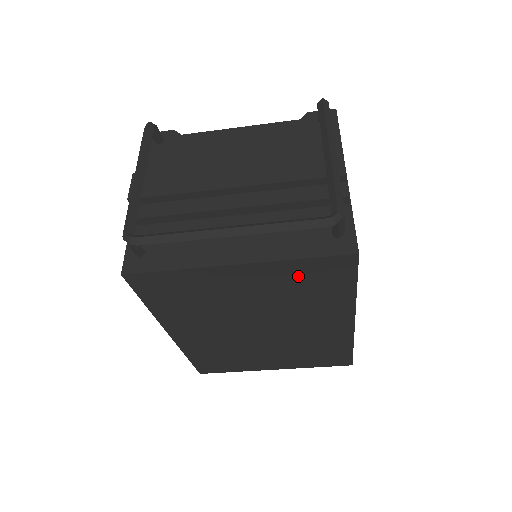
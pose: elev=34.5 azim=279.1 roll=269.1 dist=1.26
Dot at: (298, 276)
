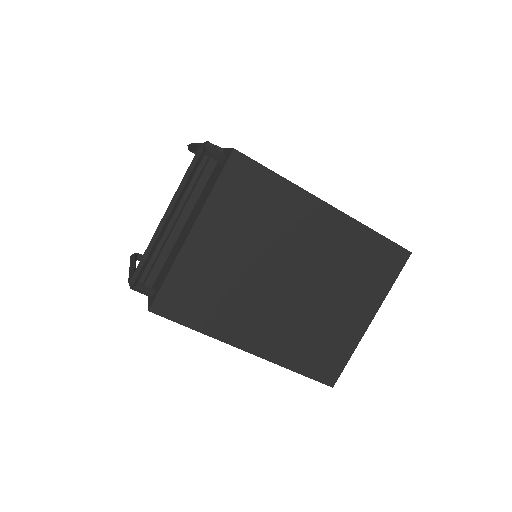
Dot at: (233, 203)
